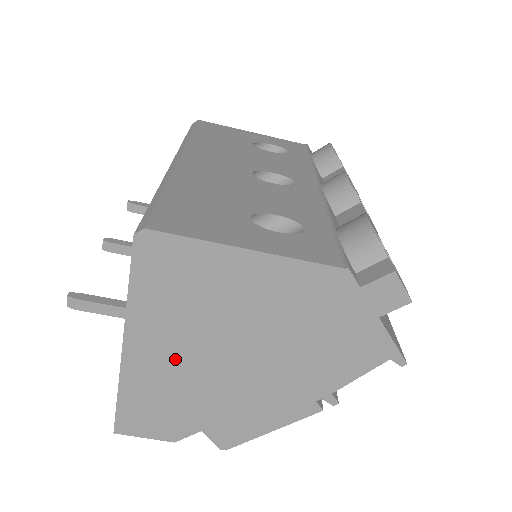
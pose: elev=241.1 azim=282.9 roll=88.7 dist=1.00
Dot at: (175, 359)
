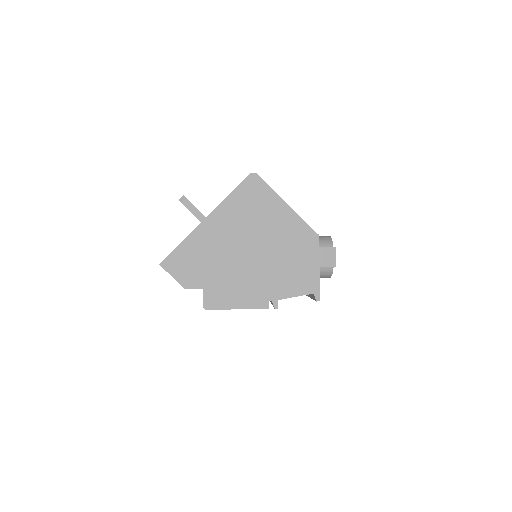
Dot at: (223, 238)
